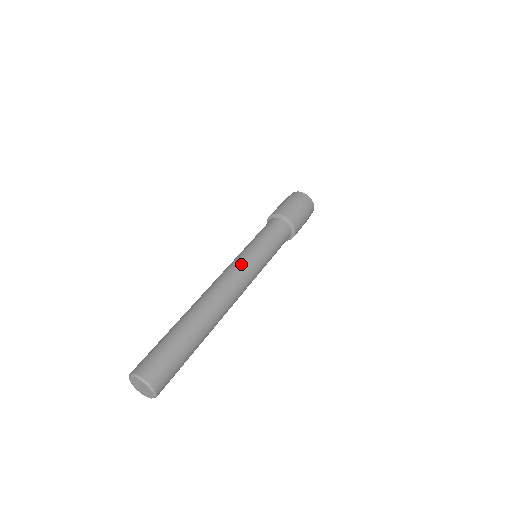
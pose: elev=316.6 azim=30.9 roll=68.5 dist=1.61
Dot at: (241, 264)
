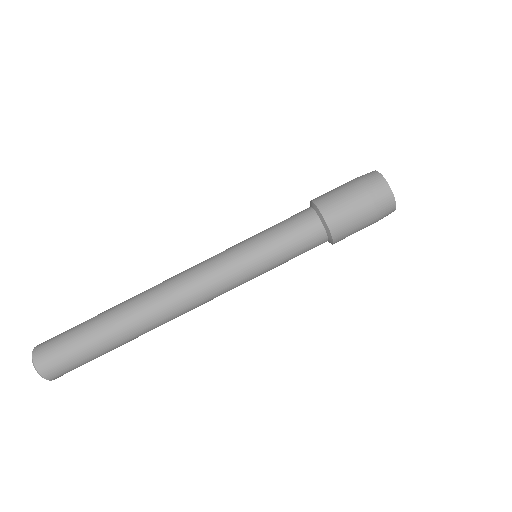
Dot at: (222, 284)
